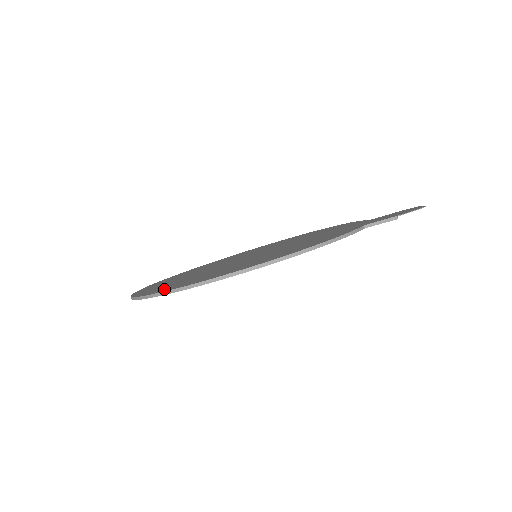
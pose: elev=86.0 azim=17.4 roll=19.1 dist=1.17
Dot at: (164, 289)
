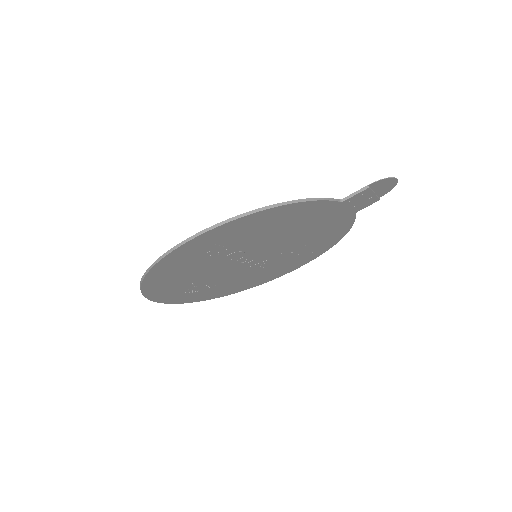
Dot at: occluded
